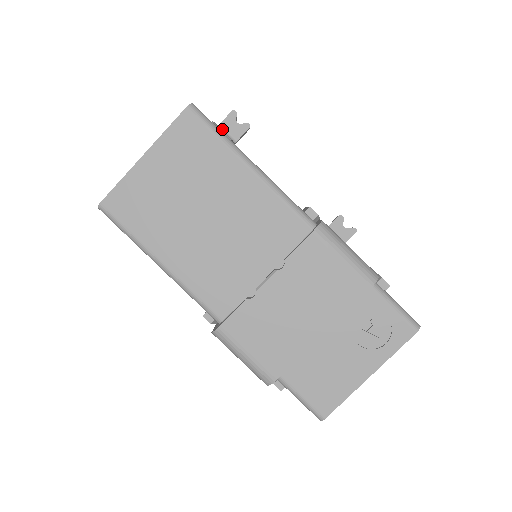
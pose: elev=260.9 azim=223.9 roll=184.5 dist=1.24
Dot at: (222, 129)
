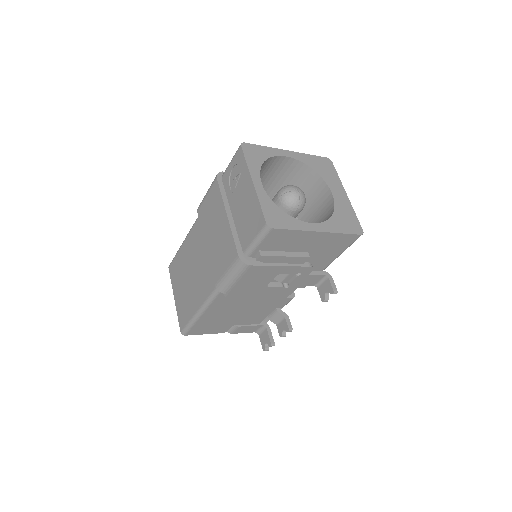
Dot at: occluded
